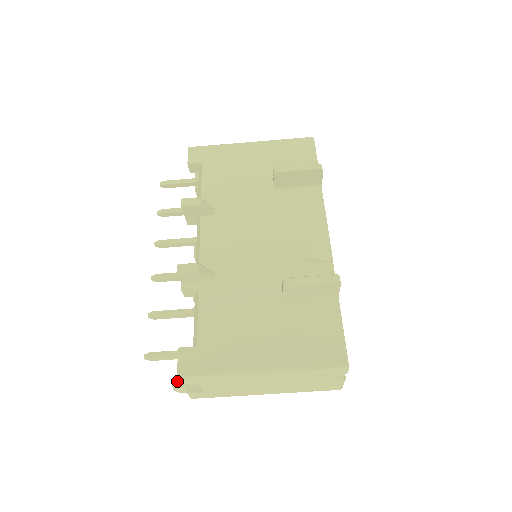
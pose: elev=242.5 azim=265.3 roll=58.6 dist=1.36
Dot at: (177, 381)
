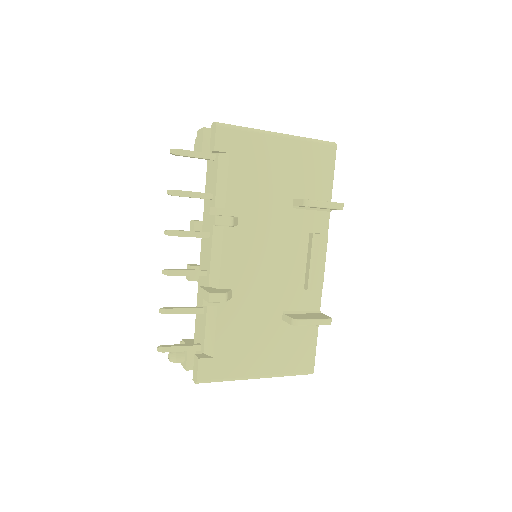
Dot at: occluded
